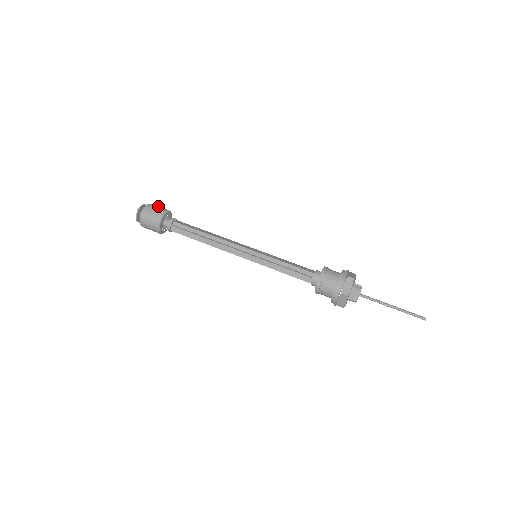
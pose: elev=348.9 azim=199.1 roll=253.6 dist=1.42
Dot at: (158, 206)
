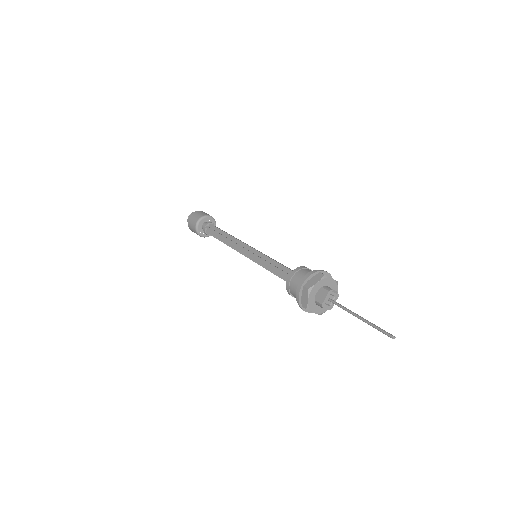
Dot at: occluded
